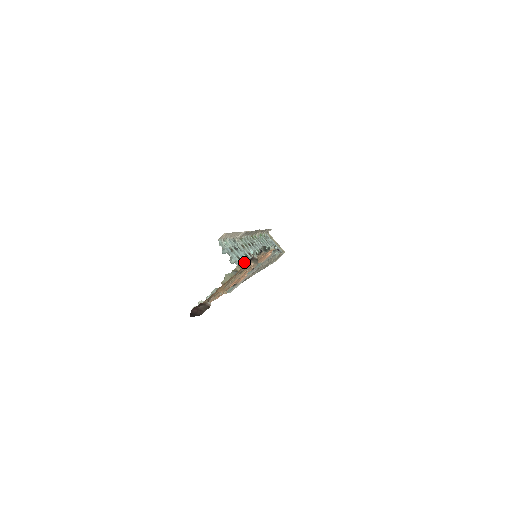
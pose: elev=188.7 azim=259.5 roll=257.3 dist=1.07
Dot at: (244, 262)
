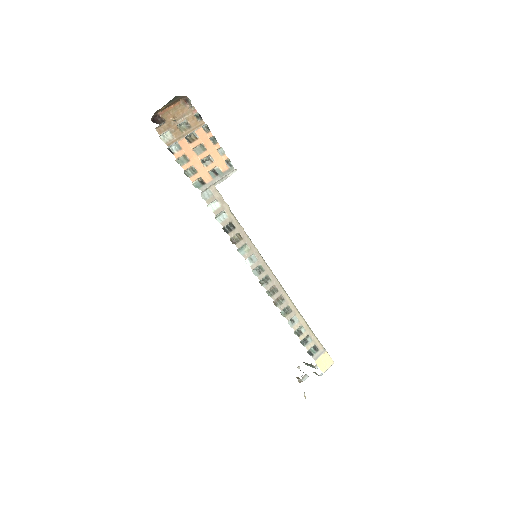
Dot at: occluded
